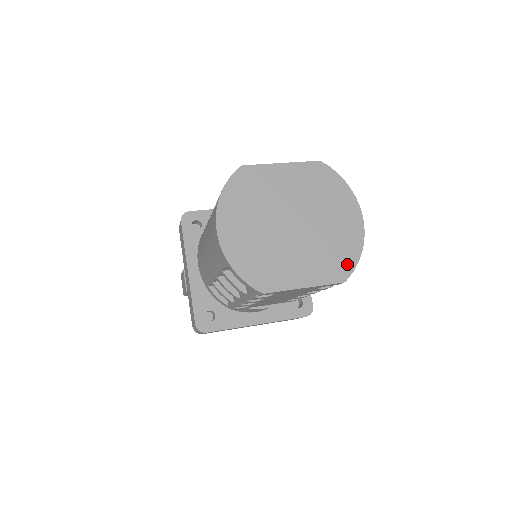
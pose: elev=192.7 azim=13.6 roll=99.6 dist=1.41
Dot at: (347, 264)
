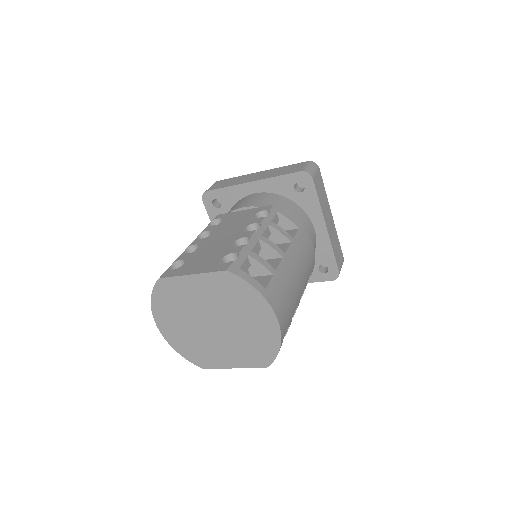
Dot at: (267, 356)
